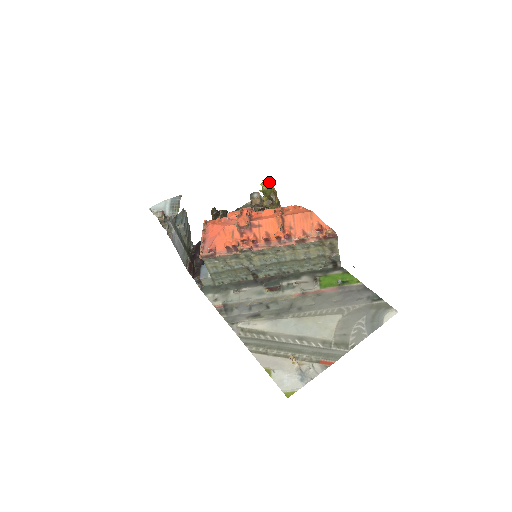
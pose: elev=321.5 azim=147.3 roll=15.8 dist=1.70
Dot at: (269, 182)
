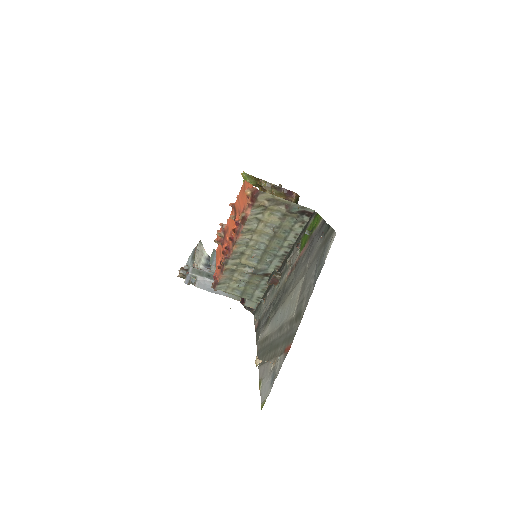
Dot at: (242, 175)
